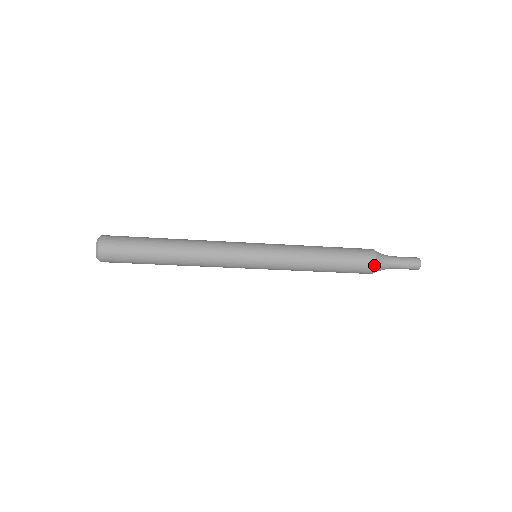
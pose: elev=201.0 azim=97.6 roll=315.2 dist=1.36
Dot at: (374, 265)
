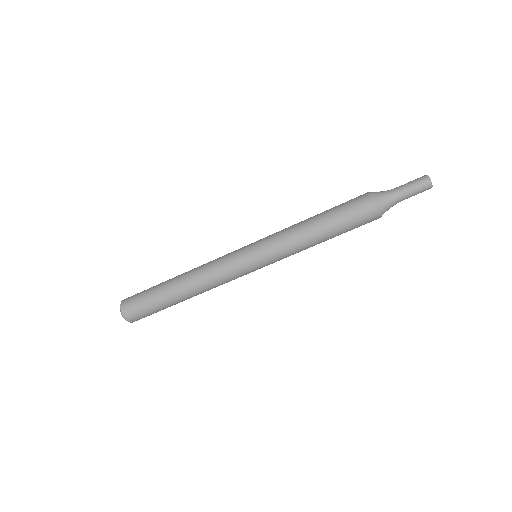
Dot at: (367, 193)
